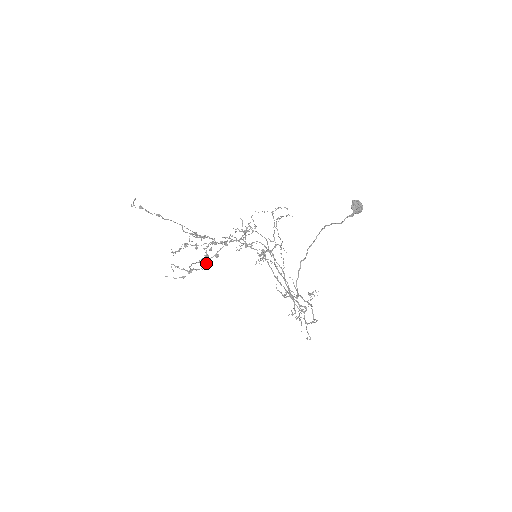
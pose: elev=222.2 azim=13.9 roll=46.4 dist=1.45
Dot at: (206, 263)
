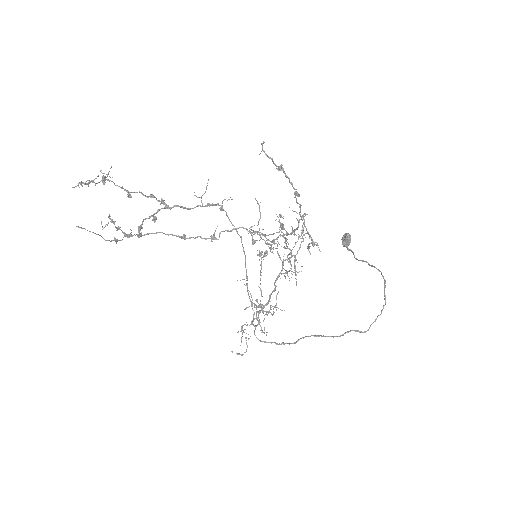
Dot at: (141, 225)
